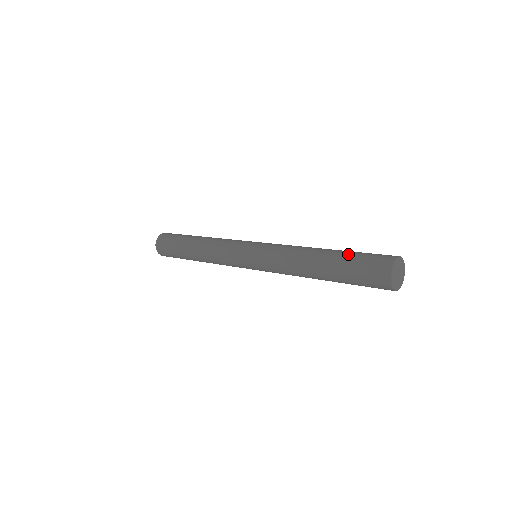
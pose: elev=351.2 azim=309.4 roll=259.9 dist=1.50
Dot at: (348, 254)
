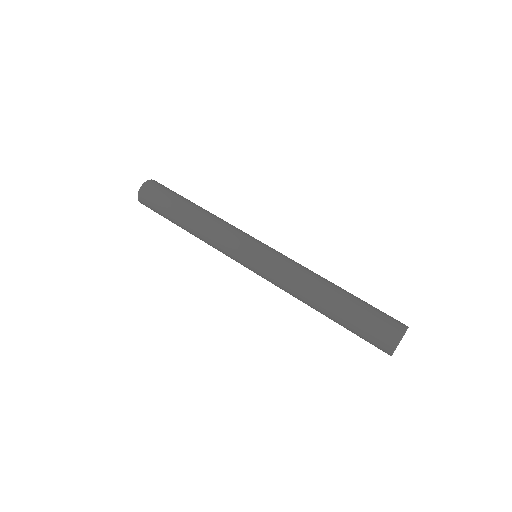
Dot at: (348, 324)
